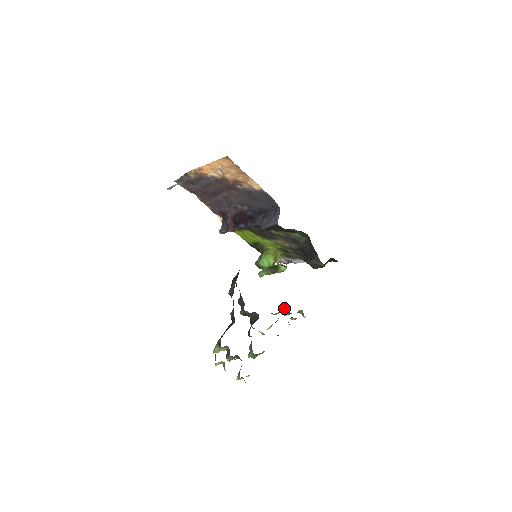
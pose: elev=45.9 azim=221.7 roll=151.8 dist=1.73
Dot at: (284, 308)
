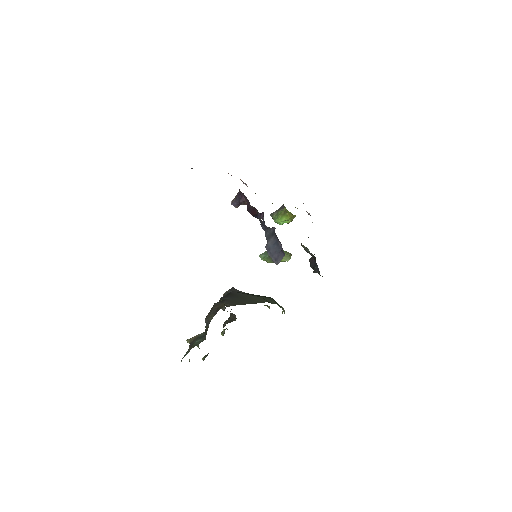
Dot at: (267, 305)
